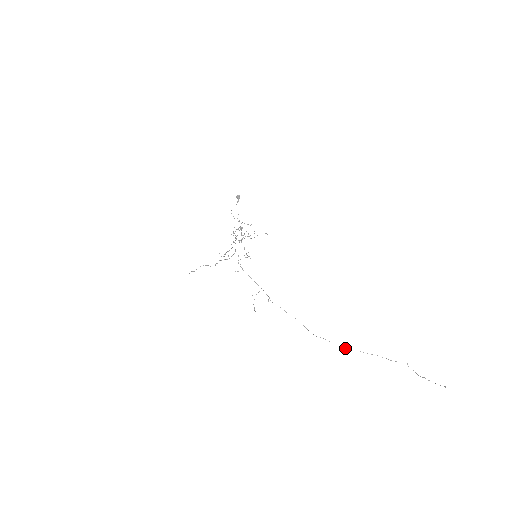
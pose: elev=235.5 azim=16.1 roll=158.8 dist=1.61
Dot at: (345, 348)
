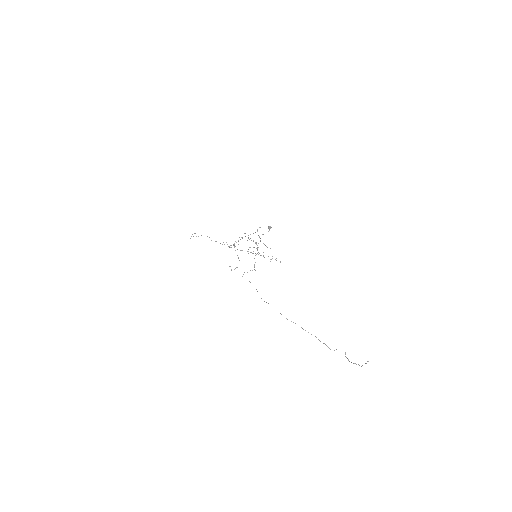
Dot at: occluded
